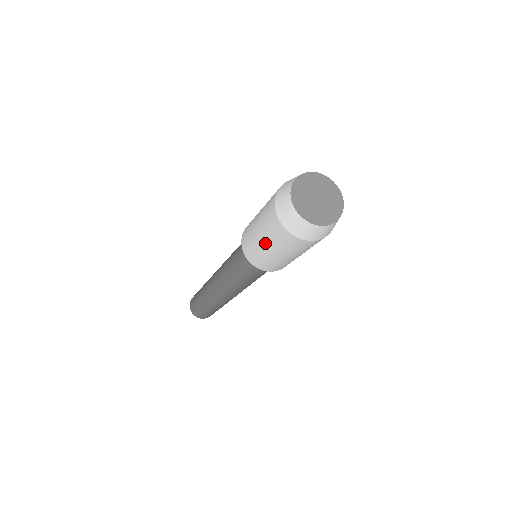
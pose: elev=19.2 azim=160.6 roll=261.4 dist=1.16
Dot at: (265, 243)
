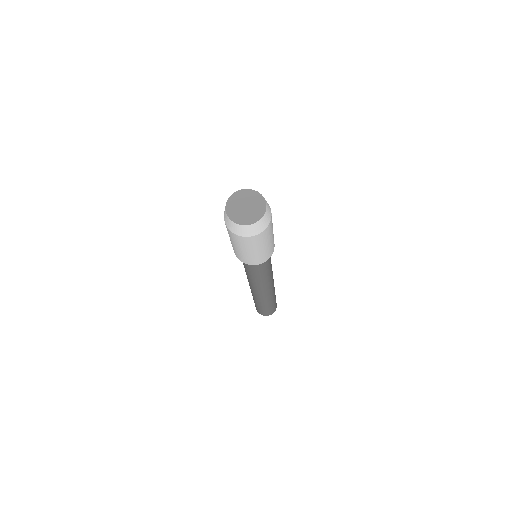
Dot at: (247, 251)
